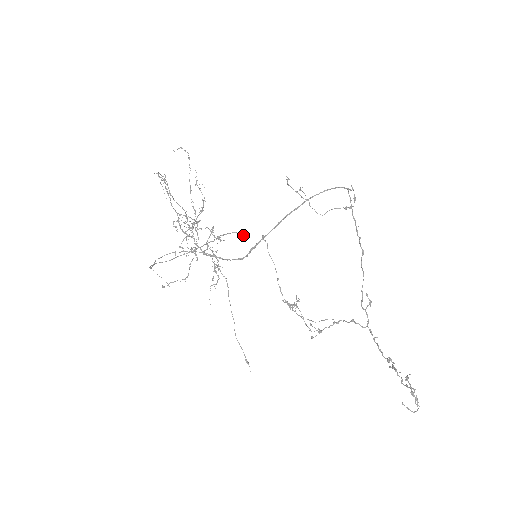
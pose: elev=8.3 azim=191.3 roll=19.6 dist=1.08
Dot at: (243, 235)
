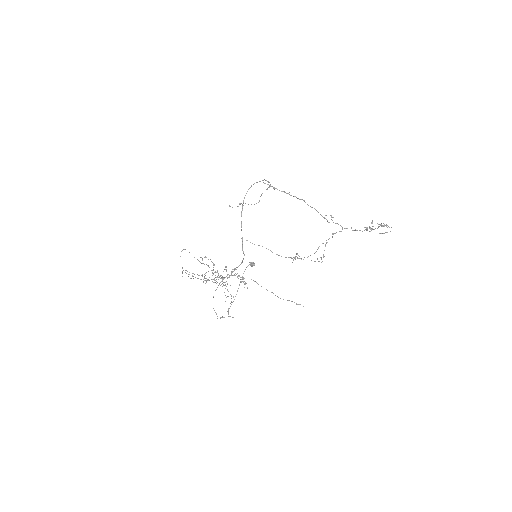
Dot at: (253, 262)
